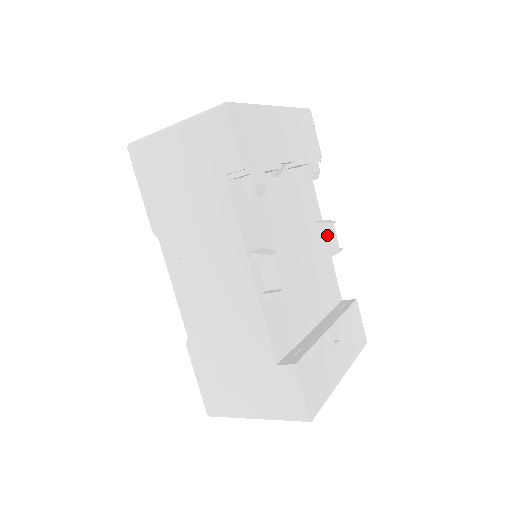
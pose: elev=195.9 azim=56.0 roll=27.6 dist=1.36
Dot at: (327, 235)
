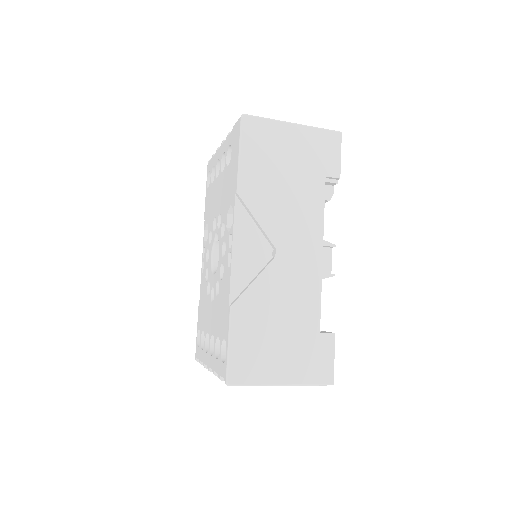
Dot at: occluded
